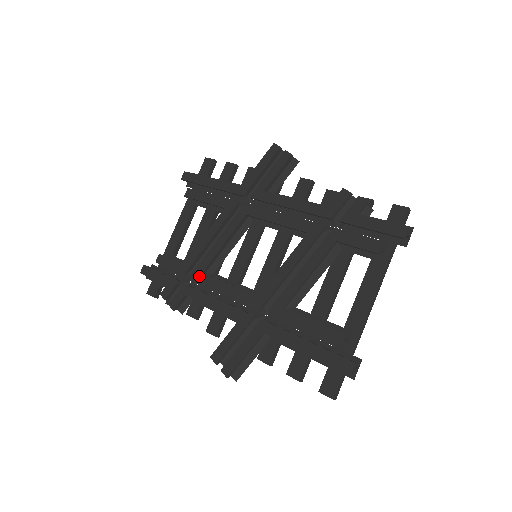
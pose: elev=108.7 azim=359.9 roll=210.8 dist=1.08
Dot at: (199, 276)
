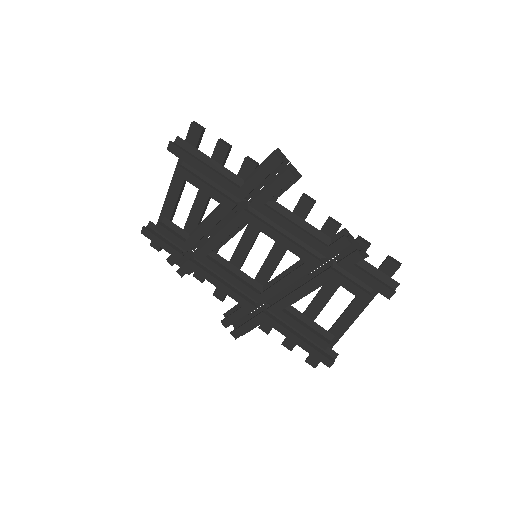
Dot at: (203, 259)
